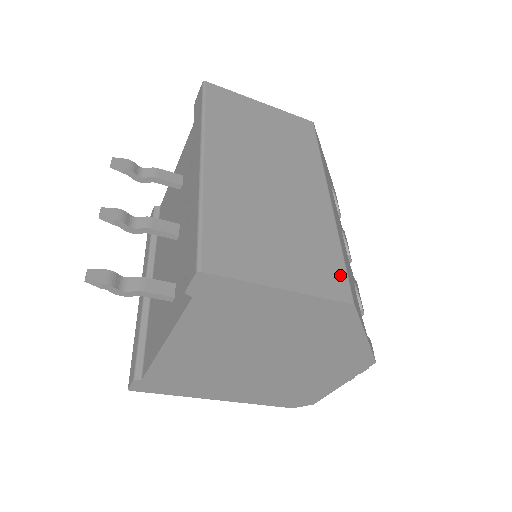
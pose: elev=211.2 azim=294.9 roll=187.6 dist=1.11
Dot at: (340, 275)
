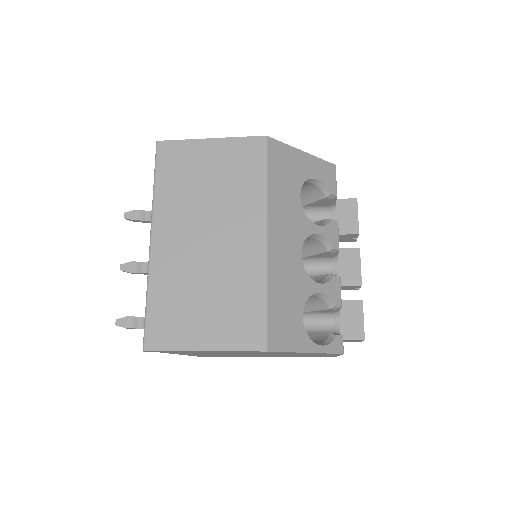
Dot at: (259, 325)
